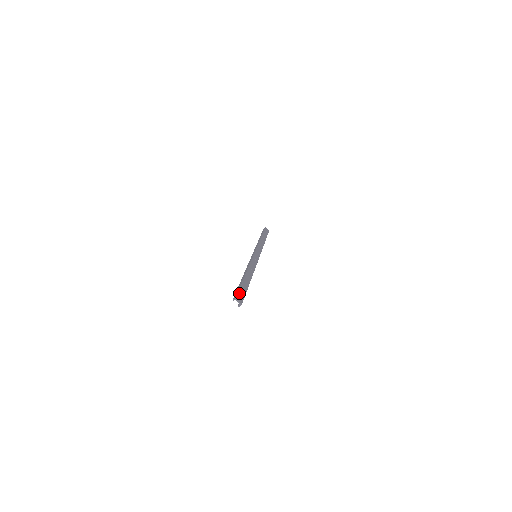
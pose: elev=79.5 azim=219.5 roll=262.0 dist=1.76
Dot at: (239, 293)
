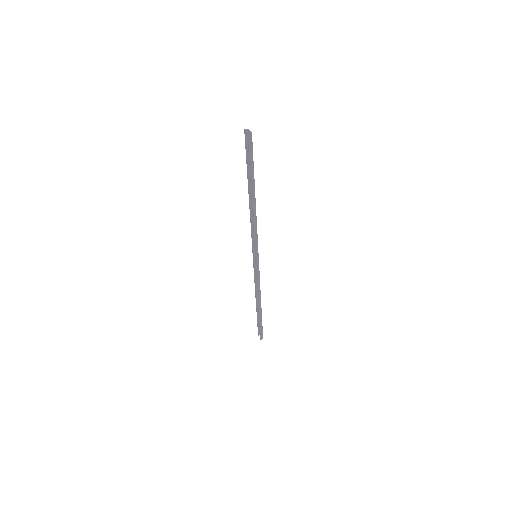
Dot at: occluded
